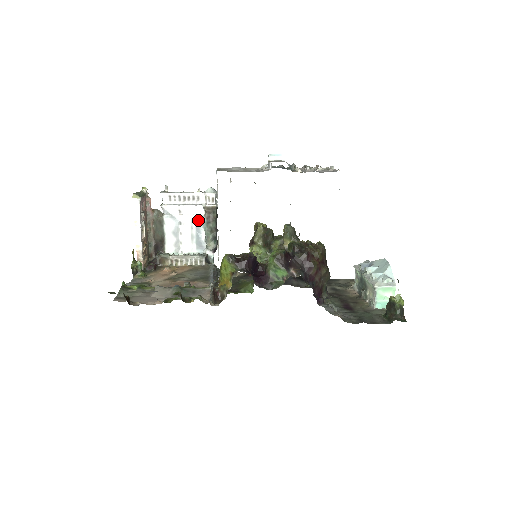
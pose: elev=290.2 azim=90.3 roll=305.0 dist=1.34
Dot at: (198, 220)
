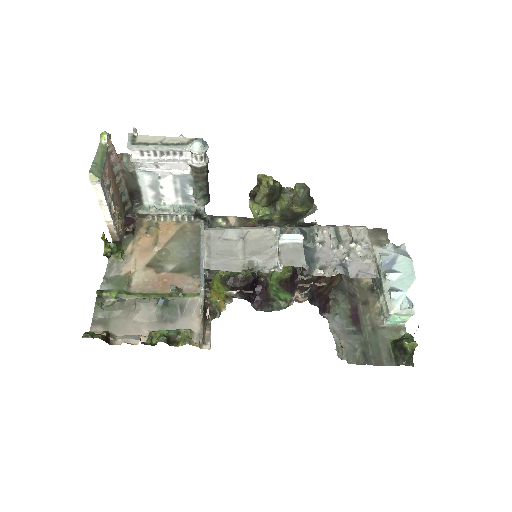
Dot at: (182, 176)
